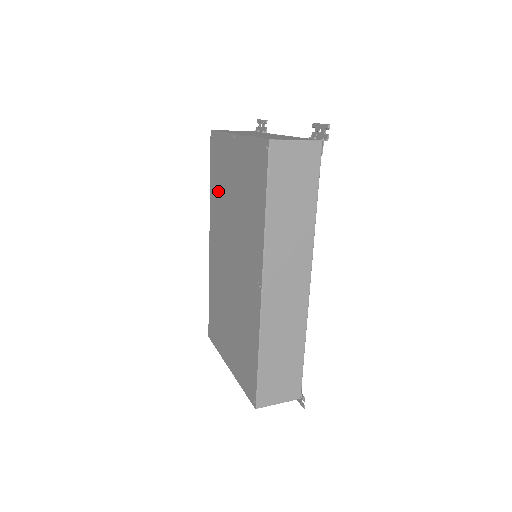
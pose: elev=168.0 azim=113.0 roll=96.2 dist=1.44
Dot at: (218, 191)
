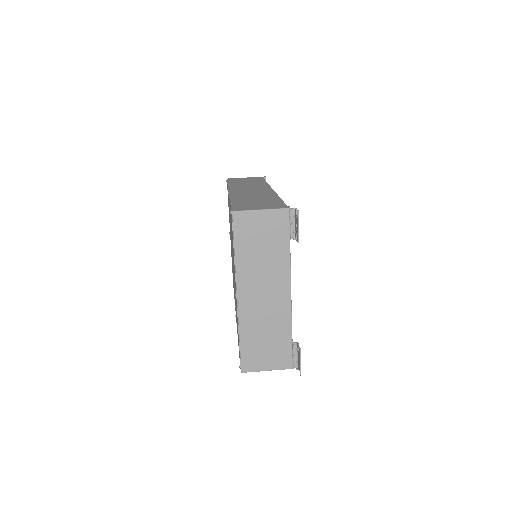
Dot at: (231, 230)
